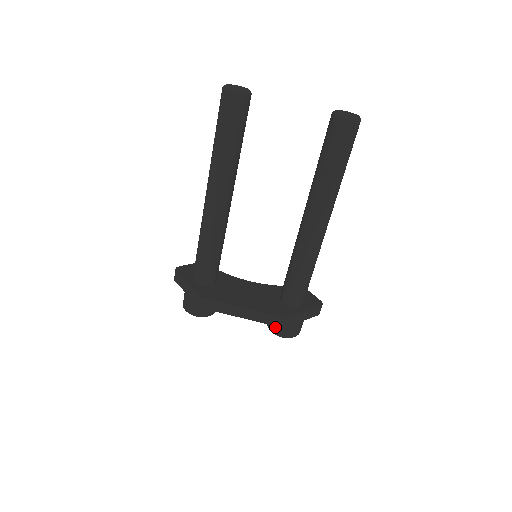
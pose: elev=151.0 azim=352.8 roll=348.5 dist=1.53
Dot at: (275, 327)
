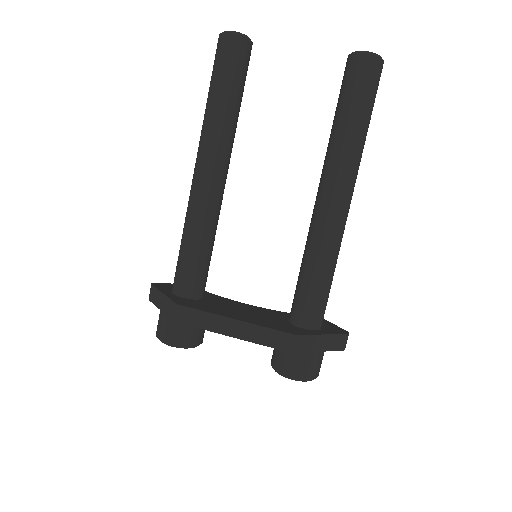
Dot at: (281, 362)
